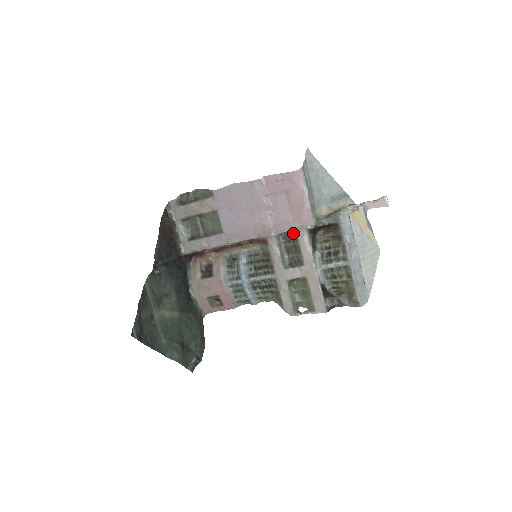
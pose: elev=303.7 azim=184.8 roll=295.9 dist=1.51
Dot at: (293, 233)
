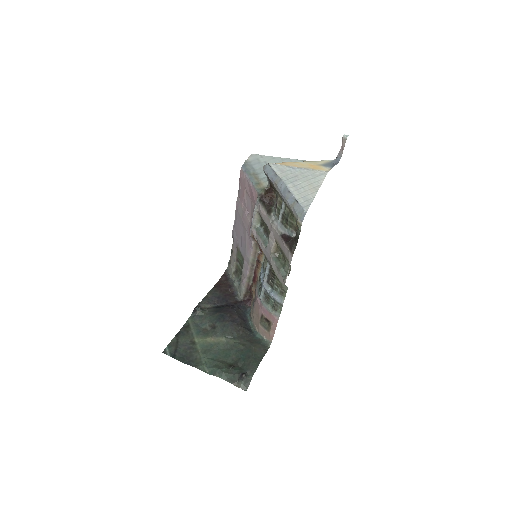
Dot at: occluded
